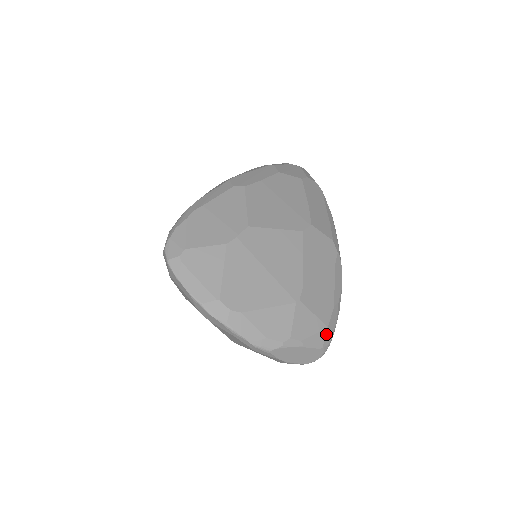
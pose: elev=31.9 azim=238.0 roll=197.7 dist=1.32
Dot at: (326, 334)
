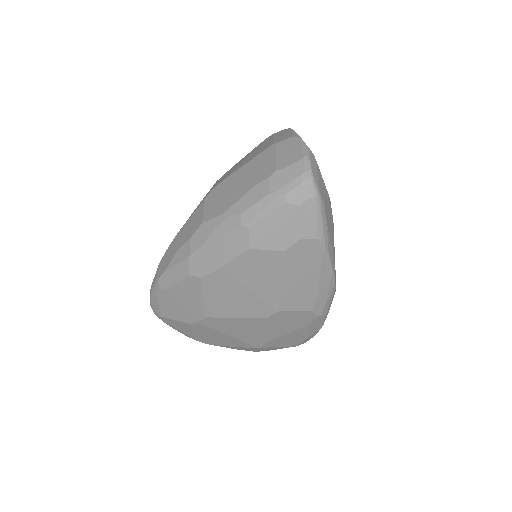
Dot at: occluded
